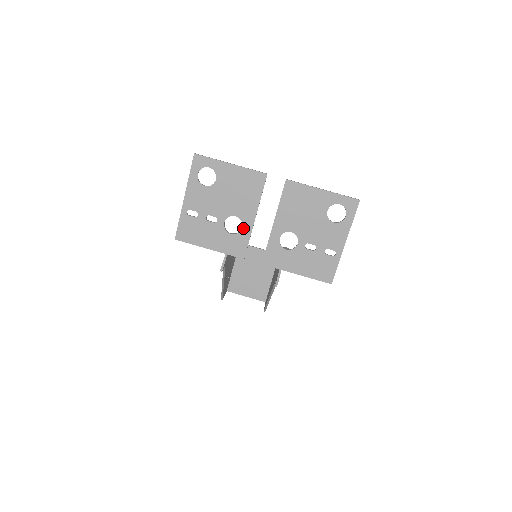
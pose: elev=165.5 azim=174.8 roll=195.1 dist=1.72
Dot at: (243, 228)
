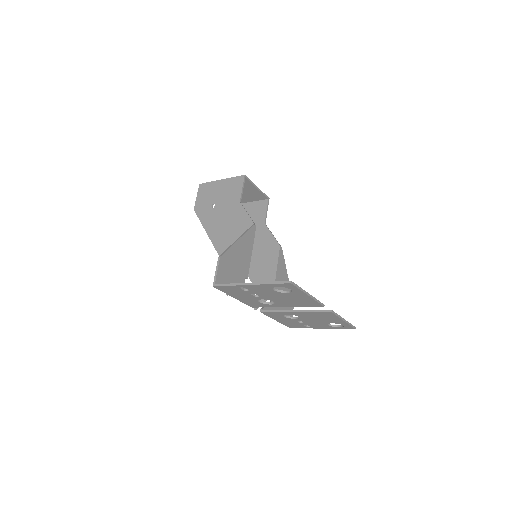
Dot at: (271, 305)
